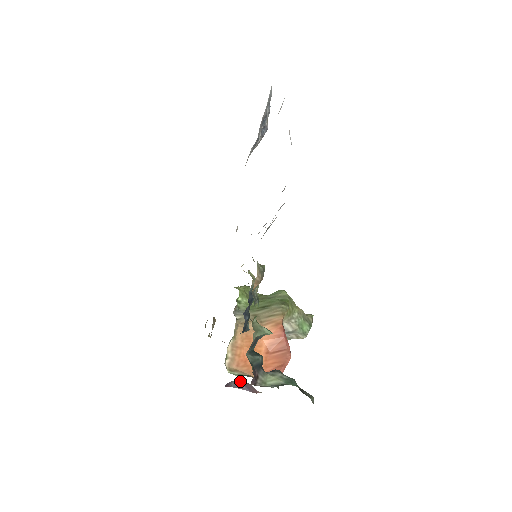
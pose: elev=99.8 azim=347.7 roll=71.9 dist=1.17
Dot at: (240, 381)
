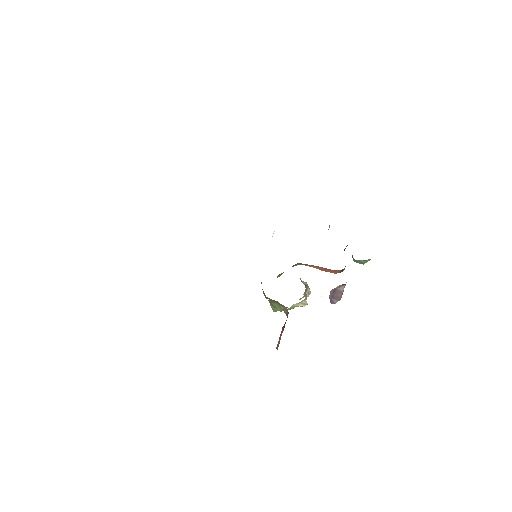
Dot at: (331, 293)
